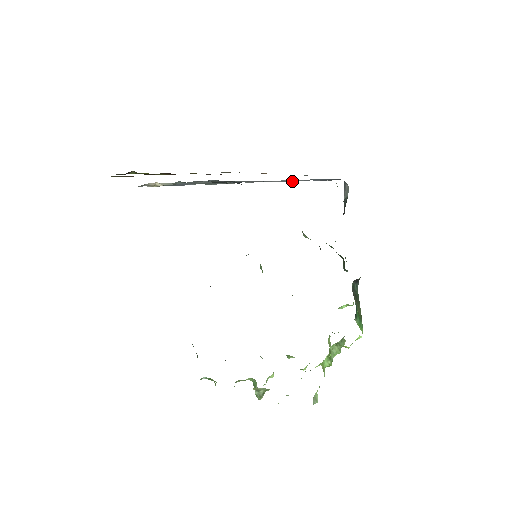
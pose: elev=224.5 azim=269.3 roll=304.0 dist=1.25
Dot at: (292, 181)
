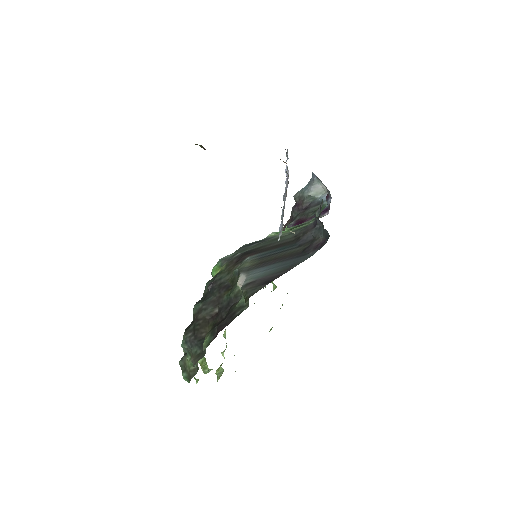
Dot at: occluded
